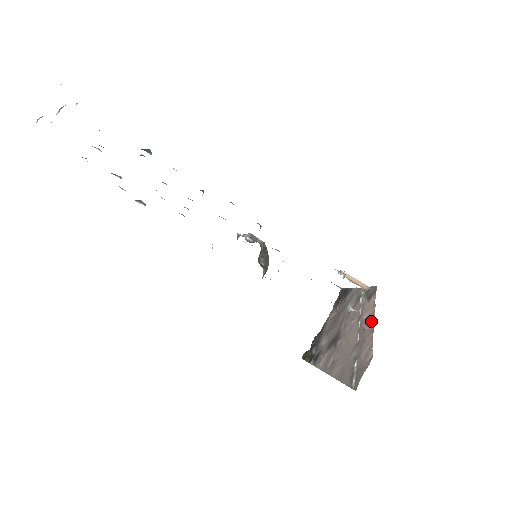
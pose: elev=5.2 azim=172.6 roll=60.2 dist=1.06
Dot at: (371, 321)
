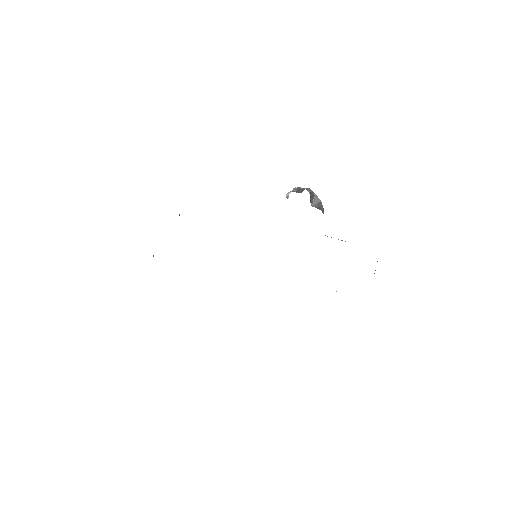
Dot at: occluded
